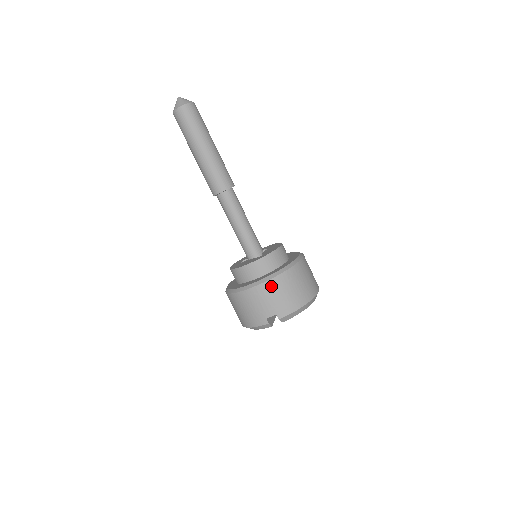
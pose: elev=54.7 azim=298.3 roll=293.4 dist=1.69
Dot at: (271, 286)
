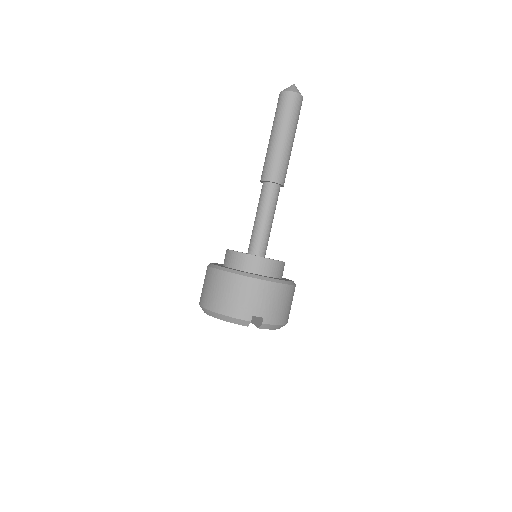
Dot at: (277, 289)
